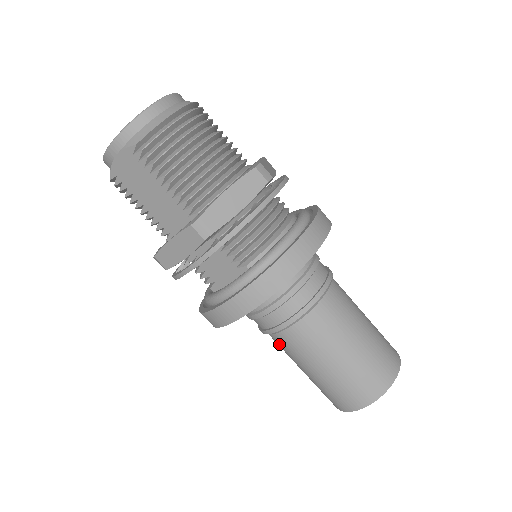
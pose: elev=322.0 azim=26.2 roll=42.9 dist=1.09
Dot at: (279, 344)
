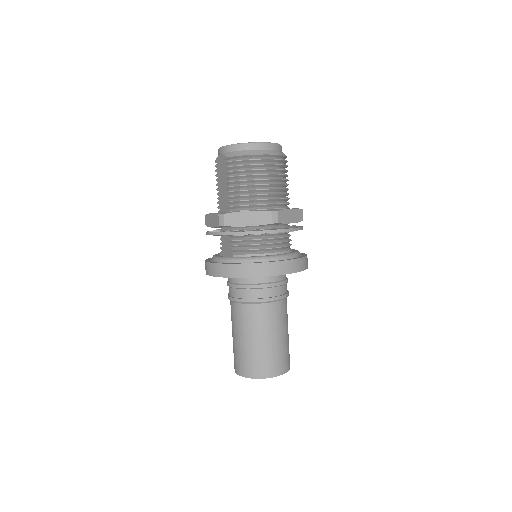
Dot at: occluded
